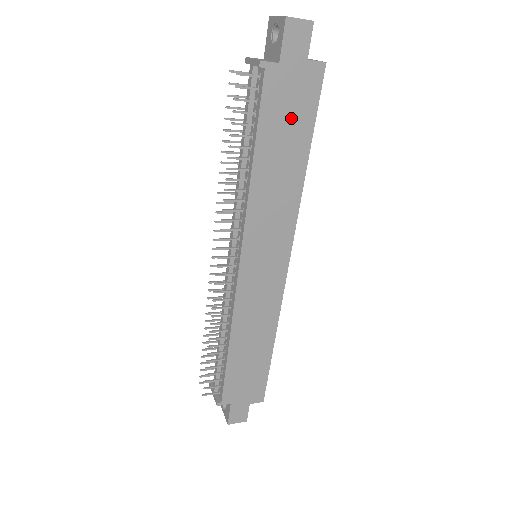
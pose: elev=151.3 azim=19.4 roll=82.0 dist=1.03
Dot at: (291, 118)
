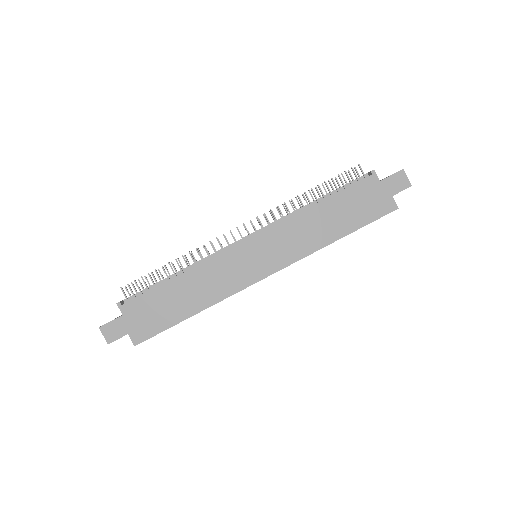
Dot at: (357, 209)
